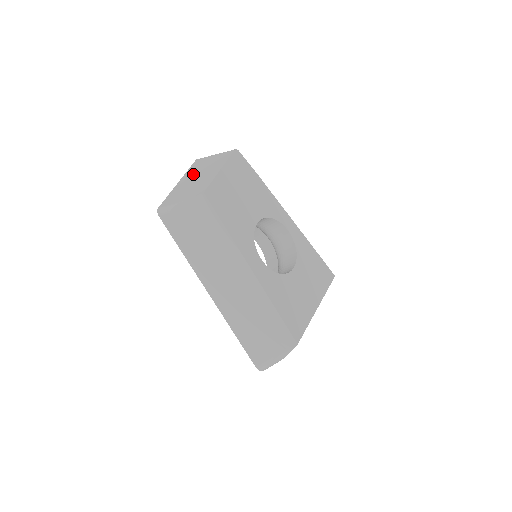
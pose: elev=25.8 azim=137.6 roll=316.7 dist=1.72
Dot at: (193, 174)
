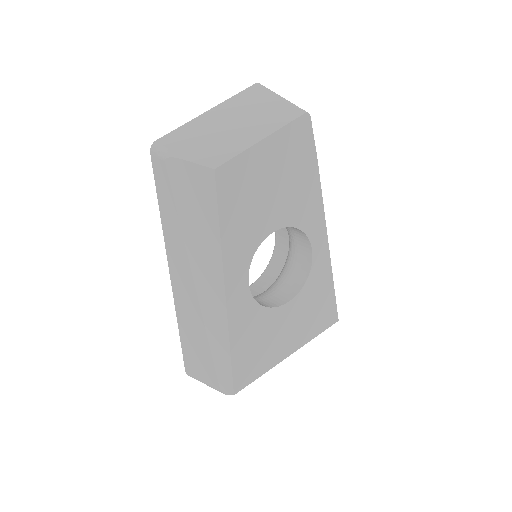
Dot at: (232, 112)
